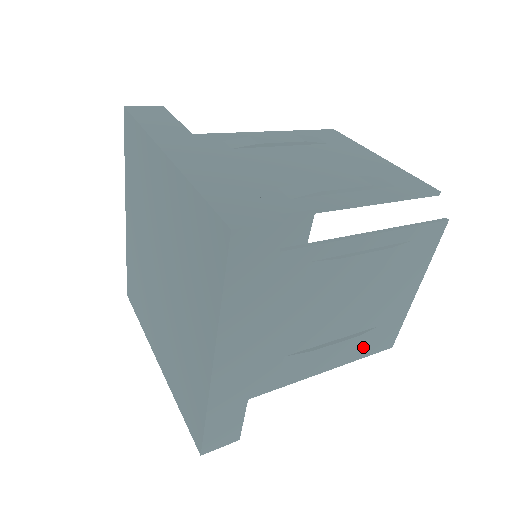
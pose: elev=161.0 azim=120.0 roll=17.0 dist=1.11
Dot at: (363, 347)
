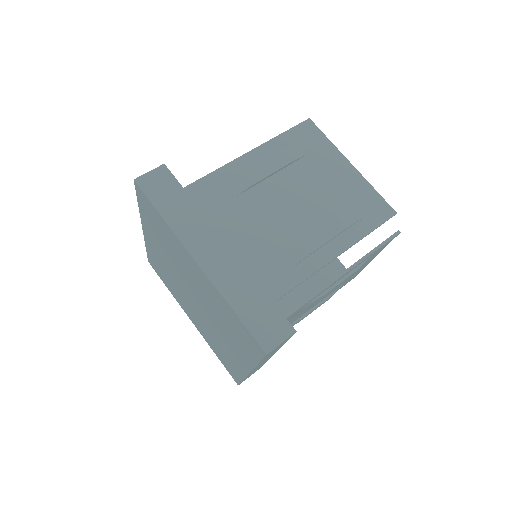
Dot at: occluded
